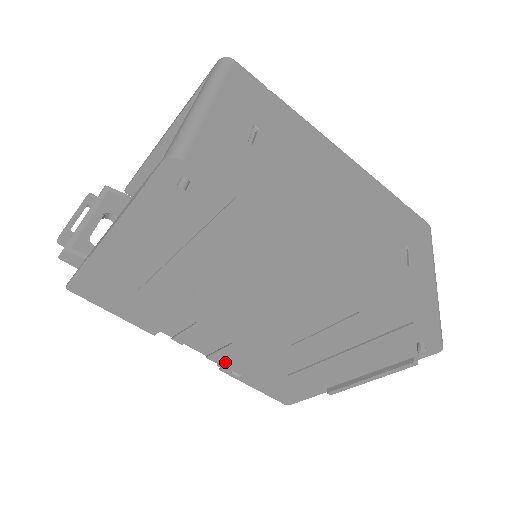
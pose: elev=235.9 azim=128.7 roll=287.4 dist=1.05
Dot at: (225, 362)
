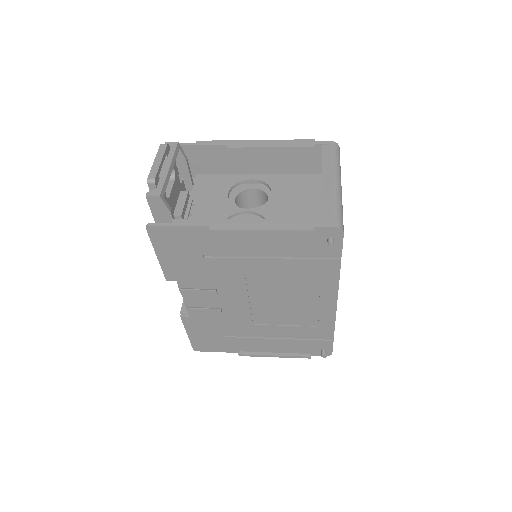
Dot at: (194, 315)
